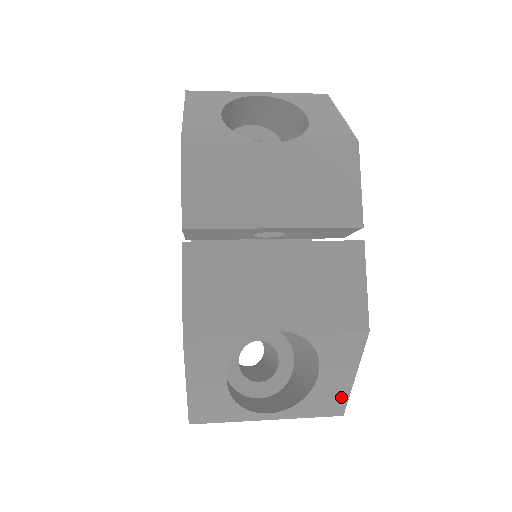
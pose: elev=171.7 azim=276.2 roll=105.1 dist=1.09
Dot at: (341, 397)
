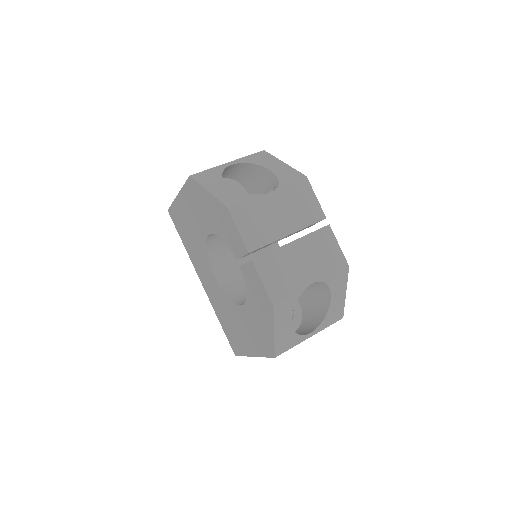
Dot at: (341, 307)
